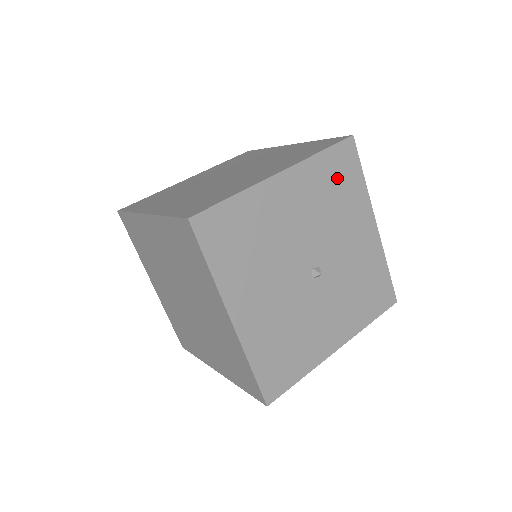
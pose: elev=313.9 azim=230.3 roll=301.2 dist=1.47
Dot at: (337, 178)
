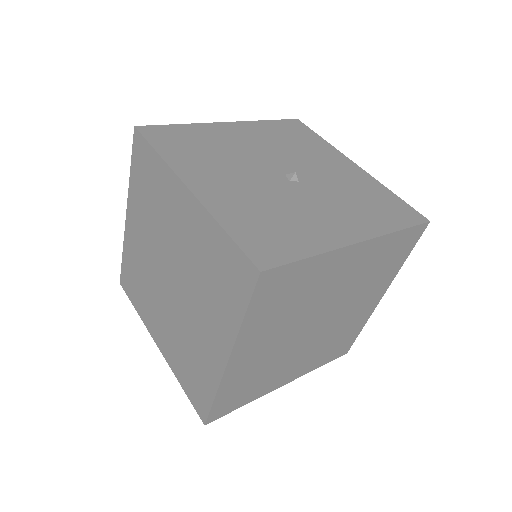
Dot at: (291, 134)
